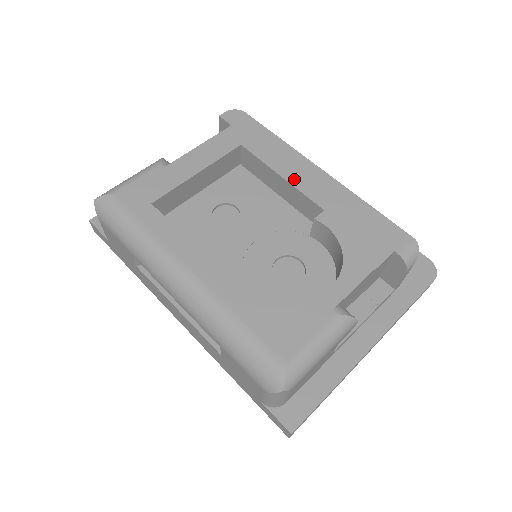
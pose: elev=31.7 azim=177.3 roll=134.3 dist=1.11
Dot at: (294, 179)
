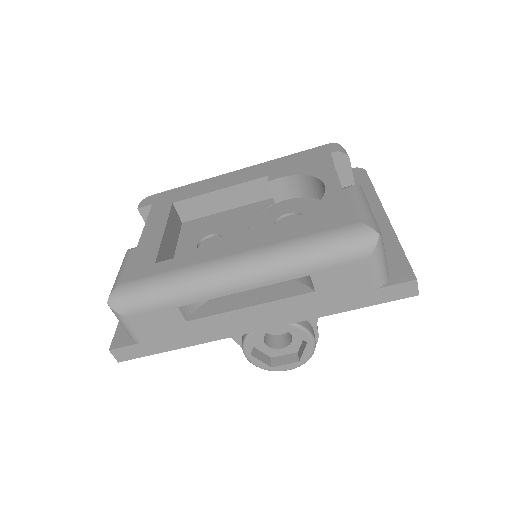
Dot at: (229, 184)
